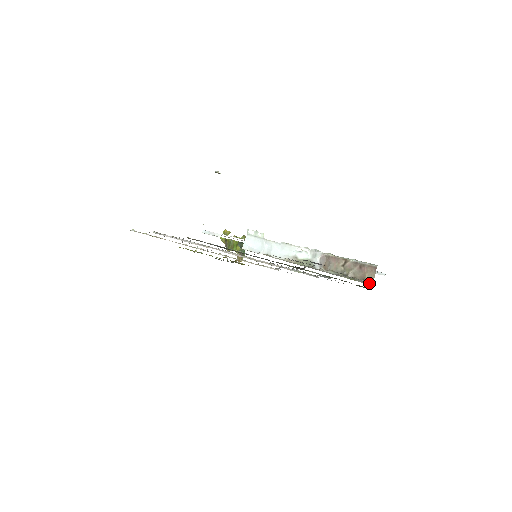
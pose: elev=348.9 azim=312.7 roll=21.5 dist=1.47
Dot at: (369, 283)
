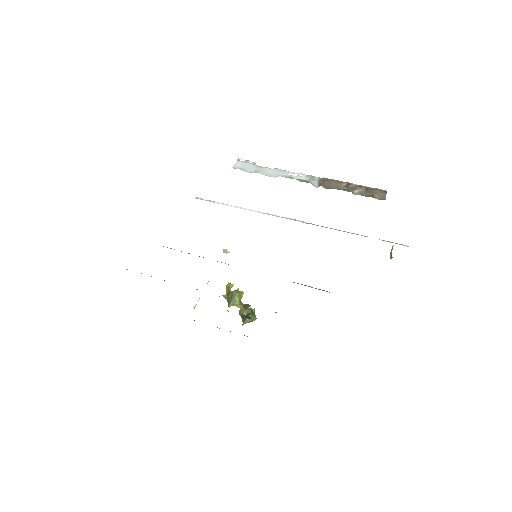
Dot at: (380, 198)
